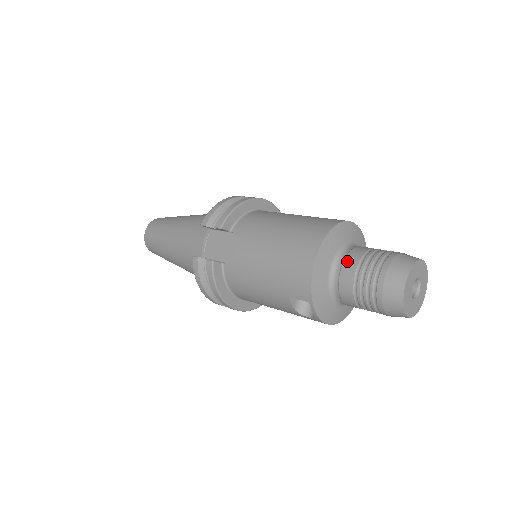
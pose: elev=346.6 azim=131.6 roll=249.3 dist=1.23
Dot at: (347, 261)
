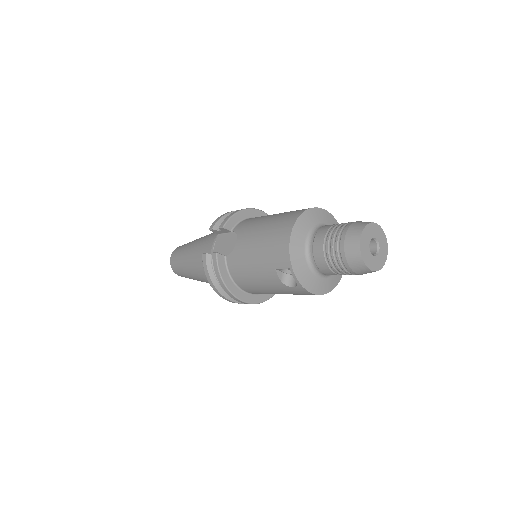
Dot at: (318, 233)
